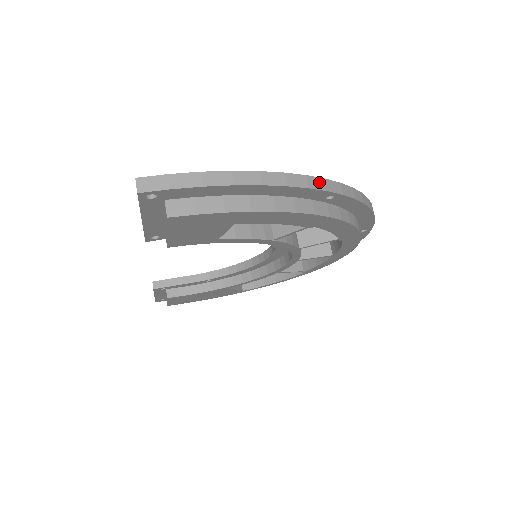
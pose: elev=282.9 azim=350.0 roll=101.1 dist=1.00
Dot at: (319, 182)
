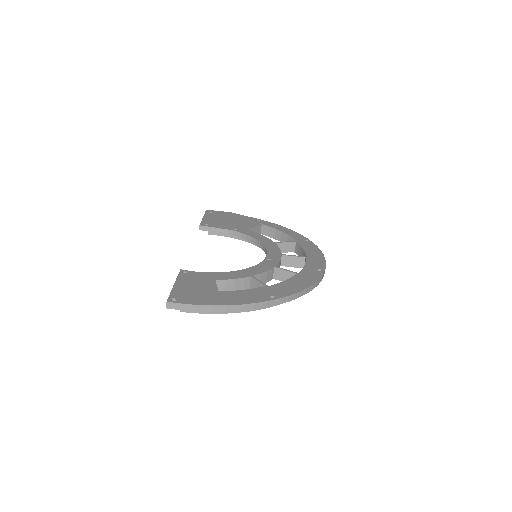
Dot at: (262, 304)
